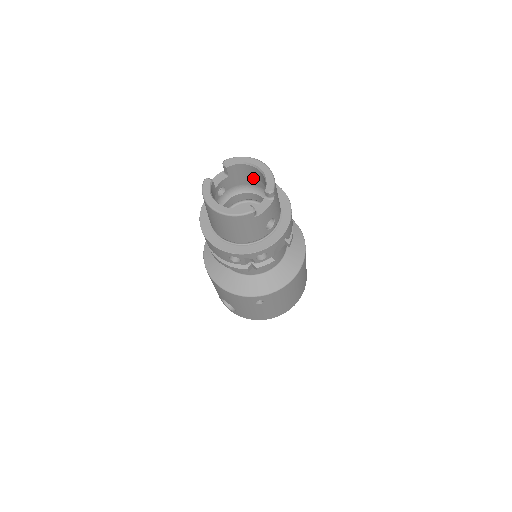
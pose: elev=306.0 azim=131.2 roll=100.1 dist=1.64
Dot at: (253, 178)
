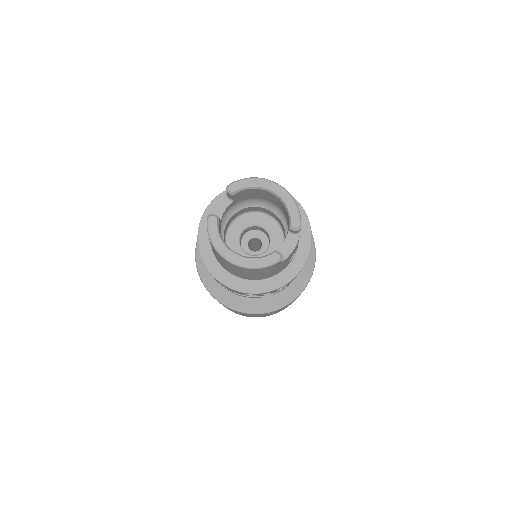
Dot at: occluded
